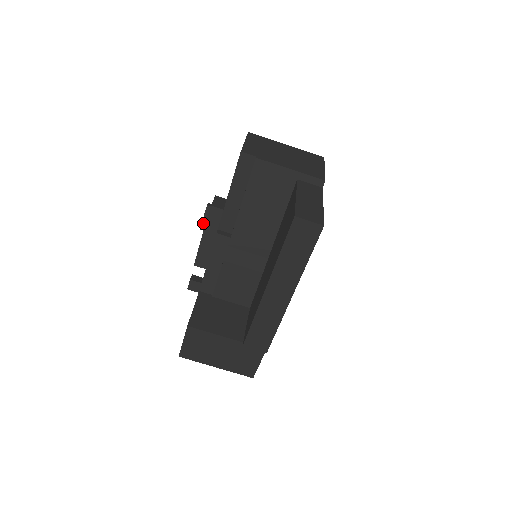
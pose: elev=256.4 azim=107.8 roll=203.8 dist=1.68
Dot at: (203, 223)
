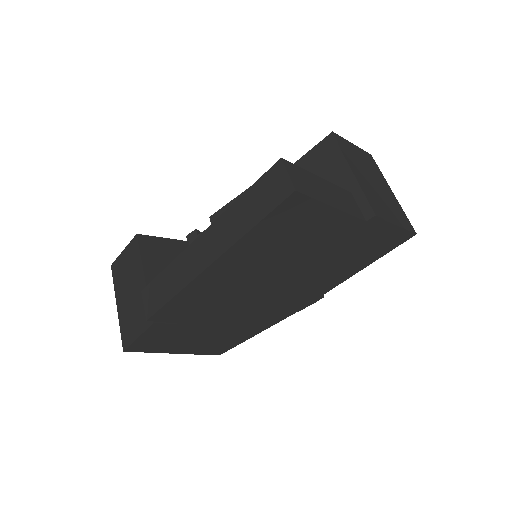
Dot at: occluded
